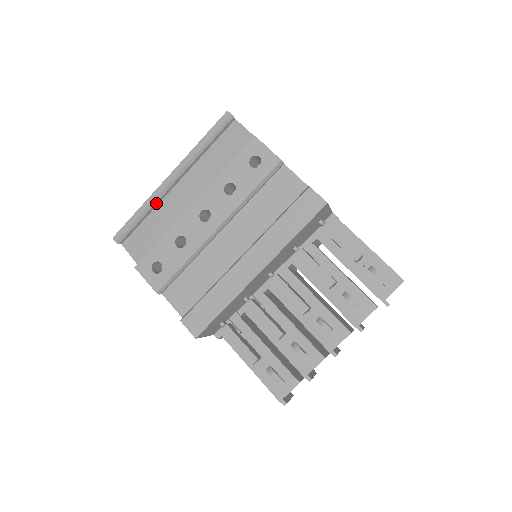
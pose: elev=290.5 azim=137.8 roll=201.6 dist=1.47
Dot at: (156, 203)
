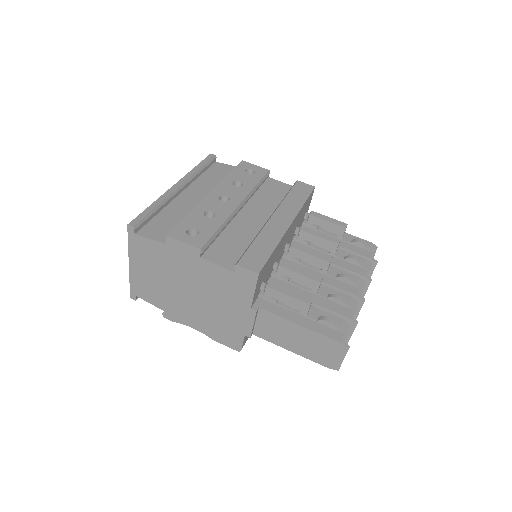
Dot at: (165, 203)
